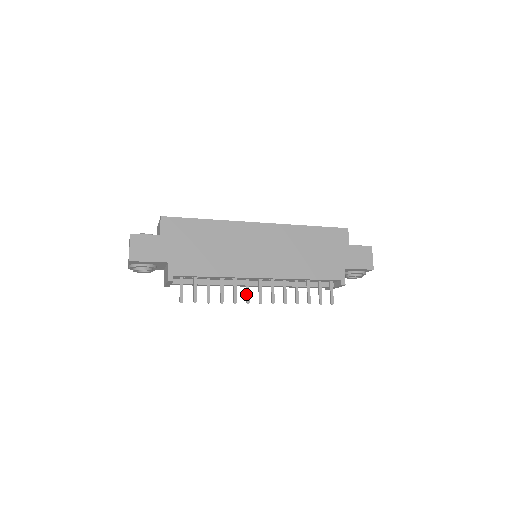
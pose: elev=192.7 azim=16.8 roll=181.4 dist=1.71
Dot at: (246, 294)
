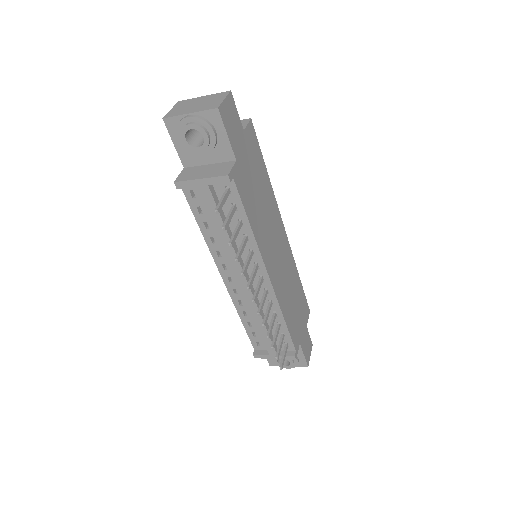
Dot at: (252, 278)
